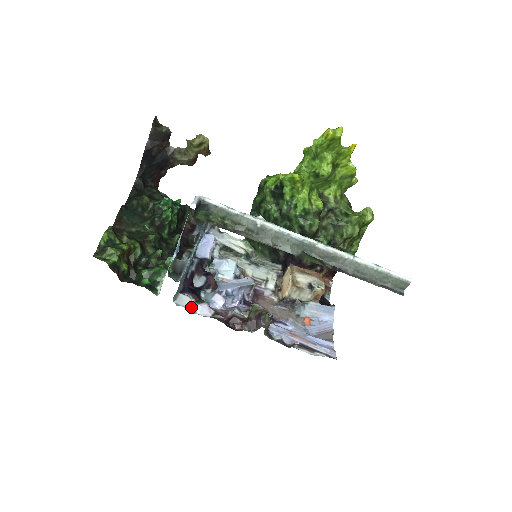
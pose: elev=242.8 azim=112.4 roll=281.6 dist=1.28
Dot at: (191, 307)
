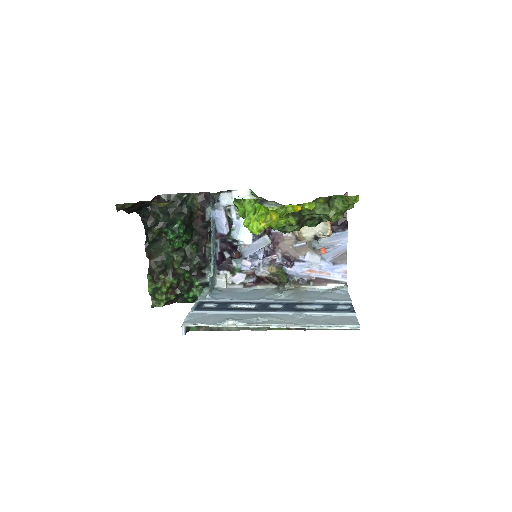
Dot at: (229, 280)
